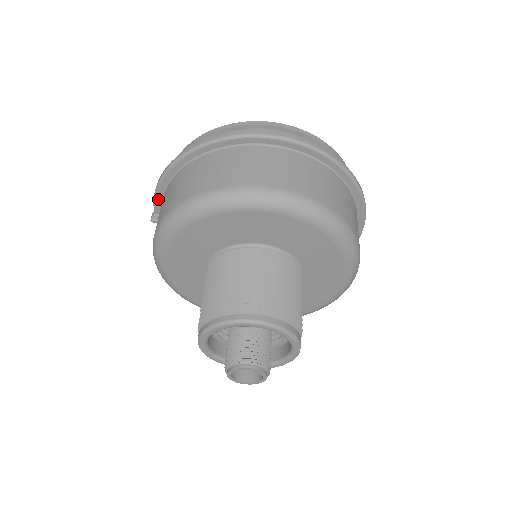
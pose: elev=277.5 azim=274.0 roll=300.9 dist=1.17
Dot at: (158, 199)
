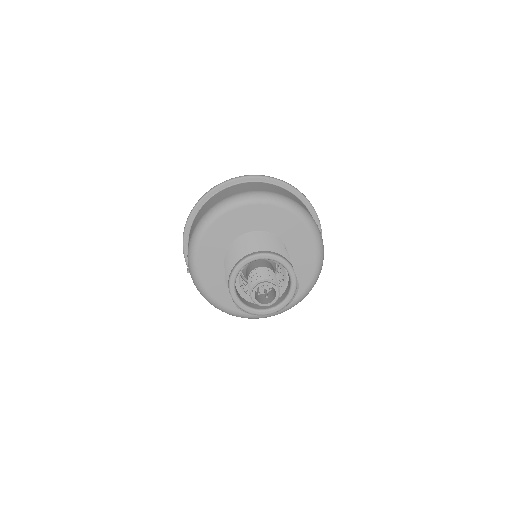
Dot at: (186, 255)
